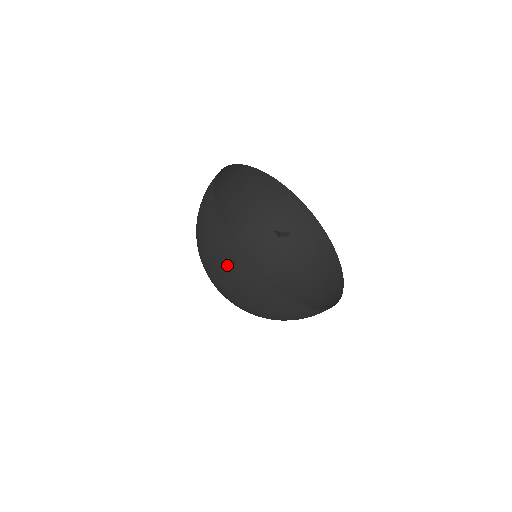
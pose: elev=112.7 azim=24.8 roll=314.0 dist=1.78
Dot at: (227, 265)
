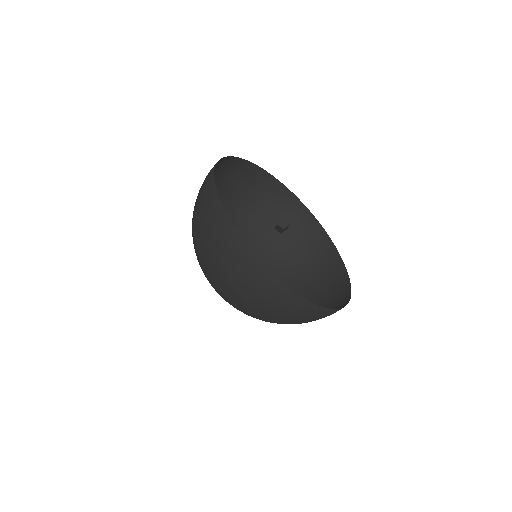
Dot at: (274, 301)
